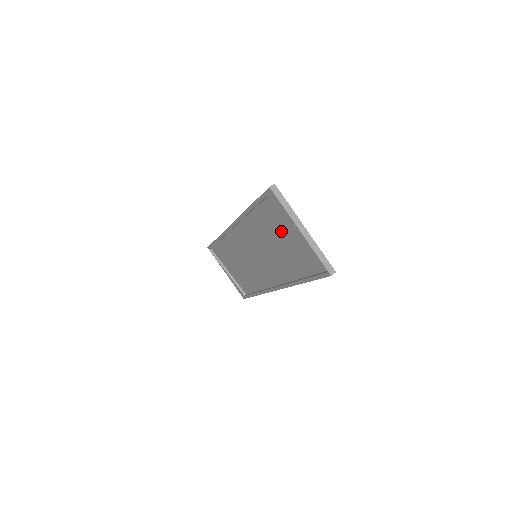
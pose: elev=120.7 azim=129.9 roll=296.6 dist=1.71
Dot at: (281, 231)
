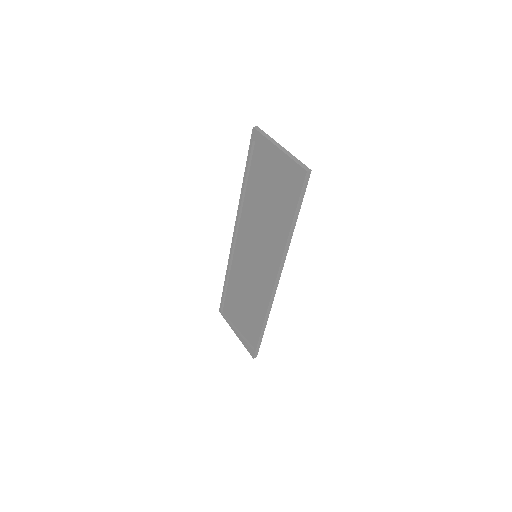
Dot at: (268, 178)
